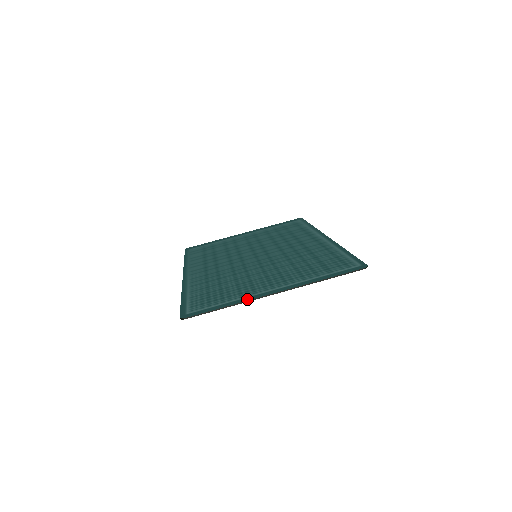
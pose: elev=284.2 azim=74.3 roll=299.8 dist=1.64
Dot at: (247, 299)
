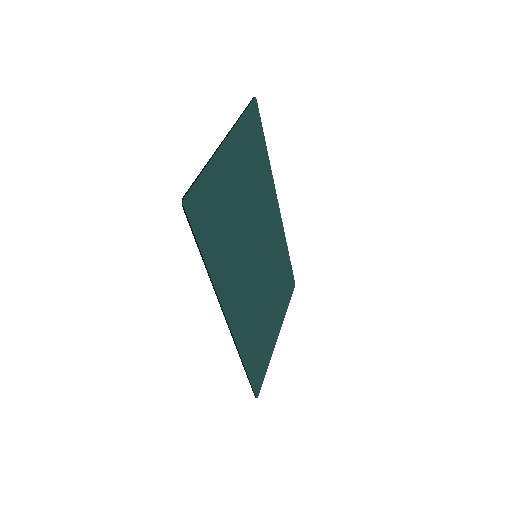
Dot at: (212, 159)
